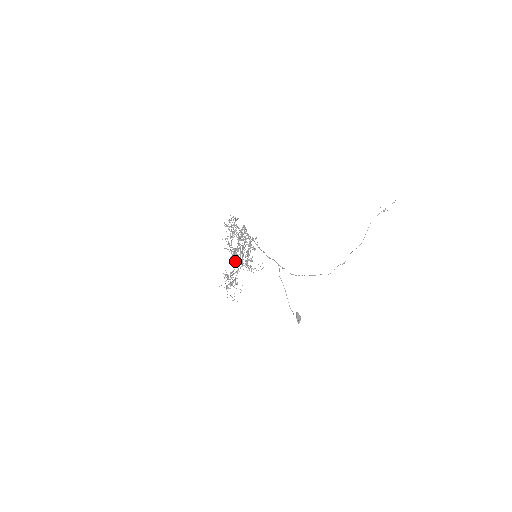
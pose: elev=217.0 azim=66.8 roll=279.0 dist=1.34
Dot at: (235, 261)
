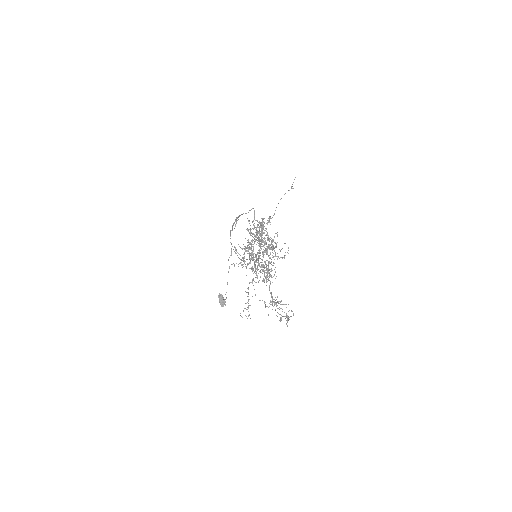
Dot at: (260, 272)
